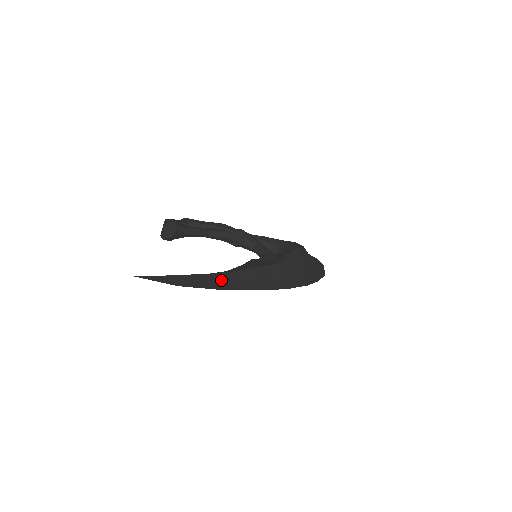
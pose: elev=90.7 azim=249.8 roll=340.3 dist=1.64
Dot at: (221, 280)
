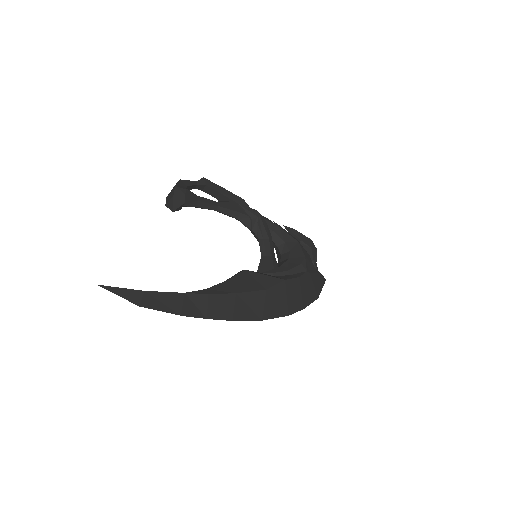
Dot at: (192, 303)
